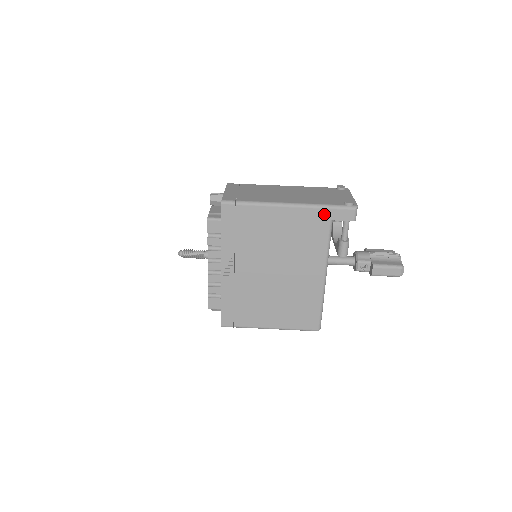
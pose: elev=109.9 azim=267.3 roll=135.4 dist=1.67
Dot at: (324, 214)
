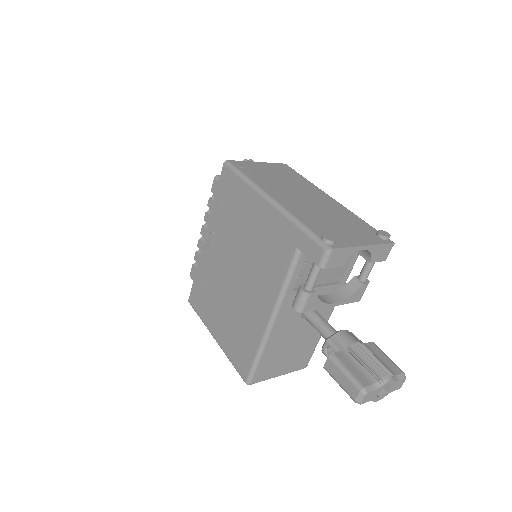
Dot at: (294, 234)
